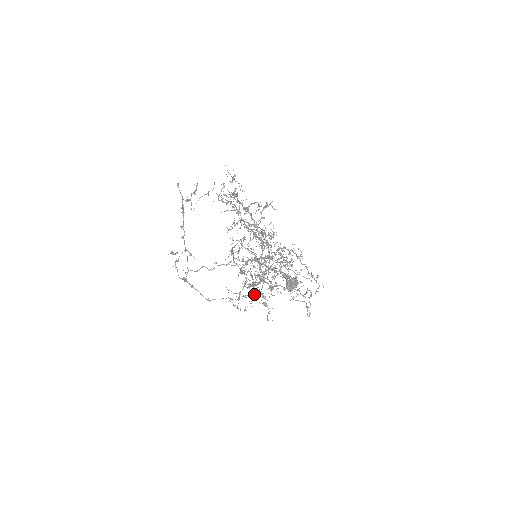
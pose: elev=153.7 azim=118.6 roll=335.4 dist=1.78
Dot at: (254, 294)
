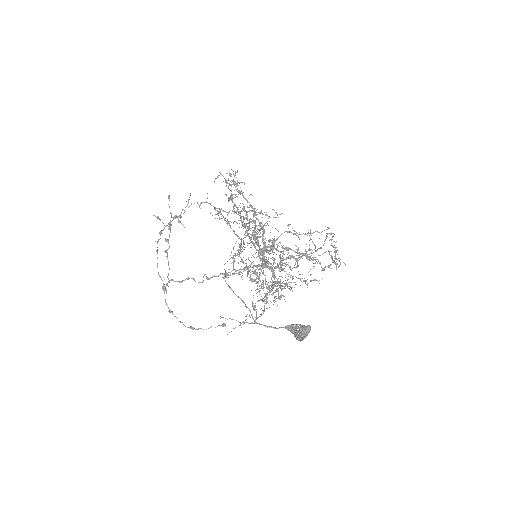
Dot at: (257, 296)
